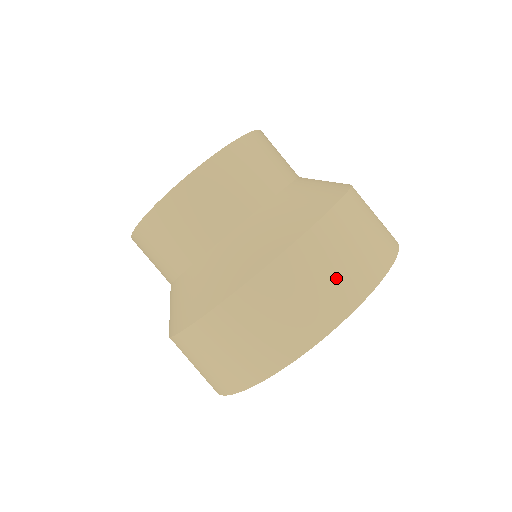
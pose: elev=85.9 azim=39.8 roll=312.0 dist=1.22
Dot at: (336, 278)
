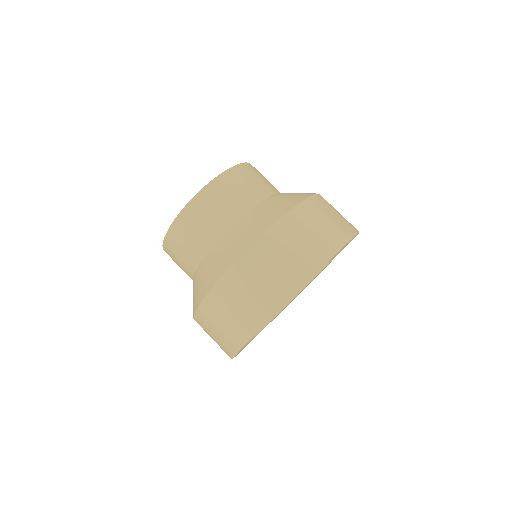
Dot at: (340, 218)
